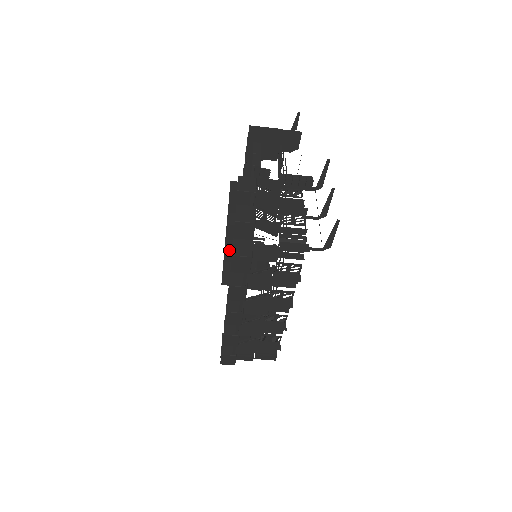
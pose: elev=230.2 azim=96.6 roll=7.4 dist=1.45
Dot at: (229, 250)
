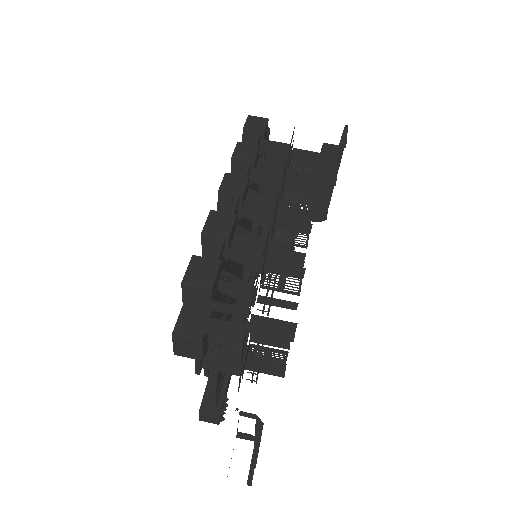
Dot at: occluded
